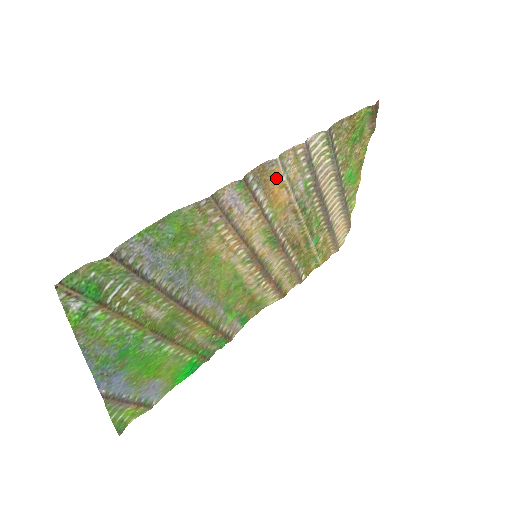
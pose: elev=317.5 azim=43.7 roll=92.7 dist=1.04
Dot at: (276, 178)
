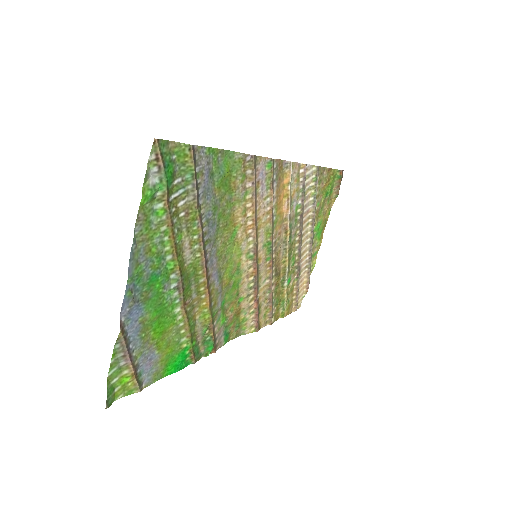
Dot at: (284, 184)
